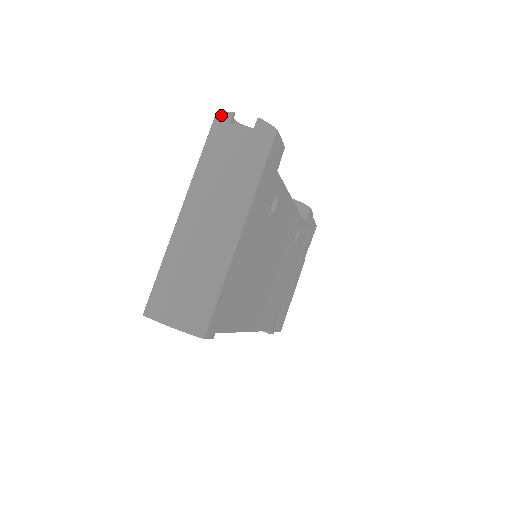
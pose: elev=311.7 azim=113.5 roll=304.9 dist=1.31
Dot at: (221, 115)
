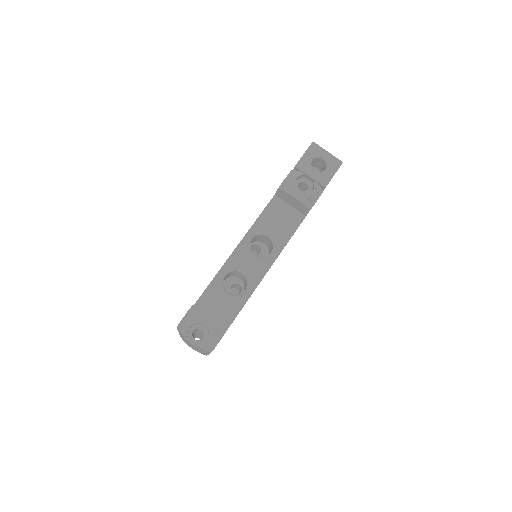
Dot at: occluded
